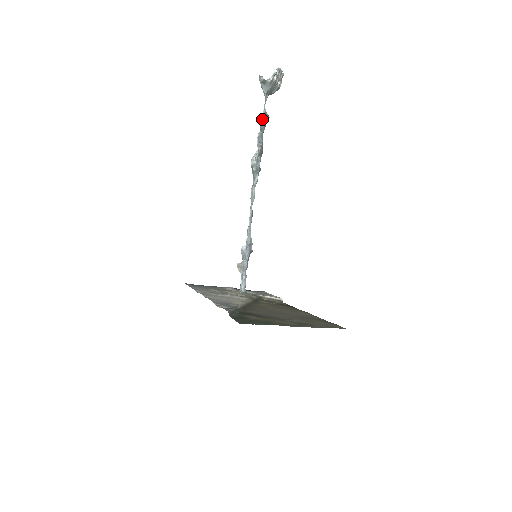
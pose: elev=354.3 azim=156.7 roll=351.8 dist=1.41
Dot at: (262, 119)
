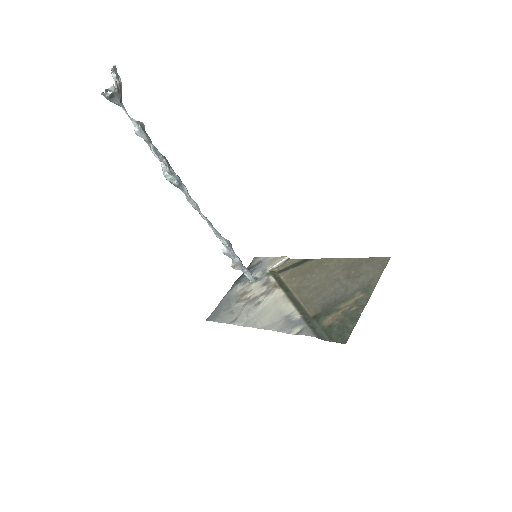
Dot at: (139, 131)
